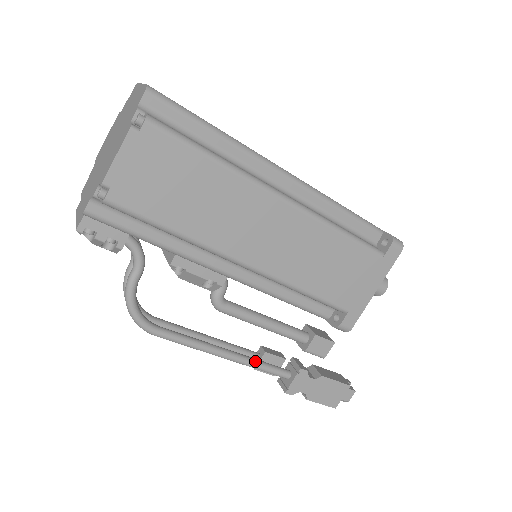
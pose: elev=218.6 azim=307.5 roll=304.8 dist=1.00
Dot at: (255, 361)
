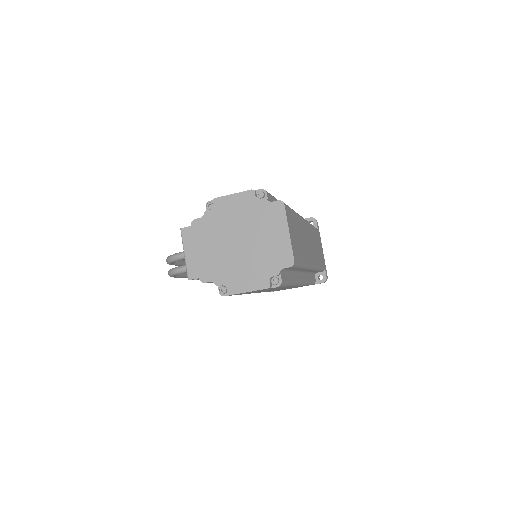
Dot at: occluded
